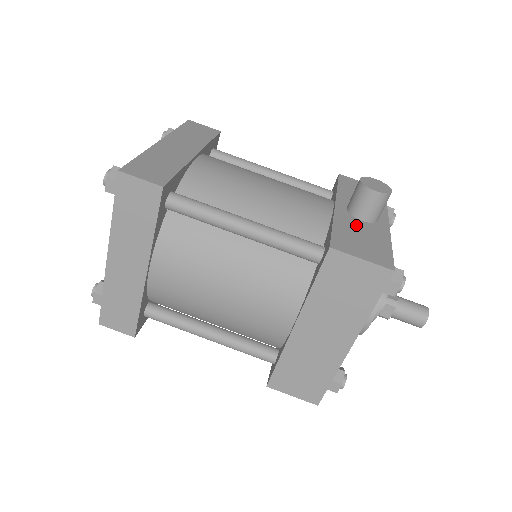
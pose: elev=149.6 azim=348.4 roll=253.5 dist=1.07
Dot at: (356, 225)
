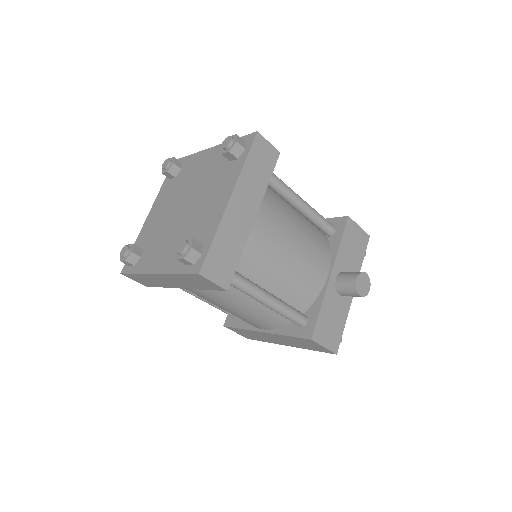
Dot at: (334, 303)
